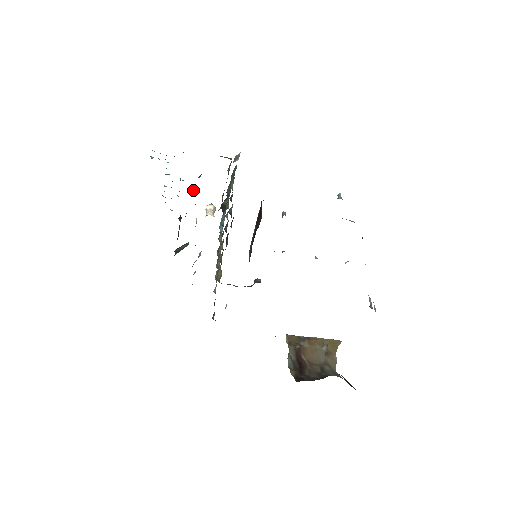
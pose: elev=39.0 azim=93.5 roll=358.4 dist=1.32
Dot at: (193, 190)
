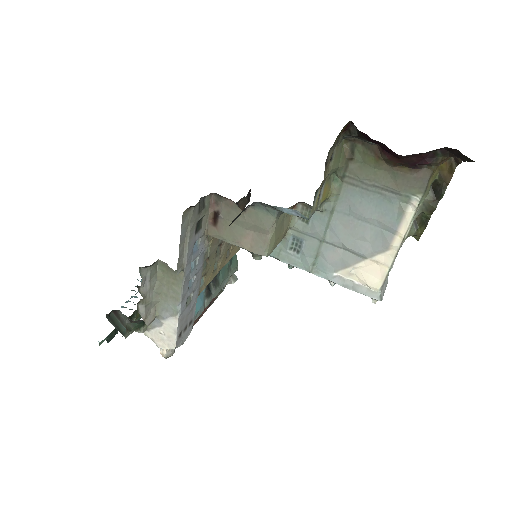
Dot at: occluded
